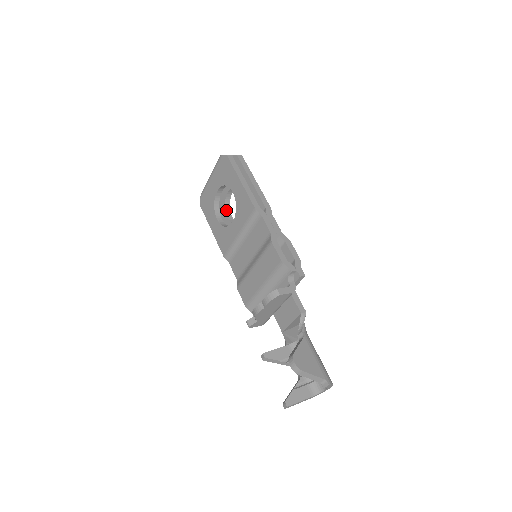
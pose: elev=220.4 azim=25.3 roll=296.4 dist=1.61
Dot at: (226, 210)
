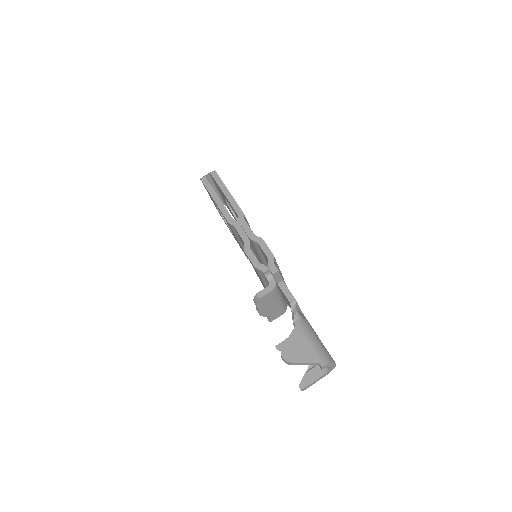
Dot at: (235, 216)
